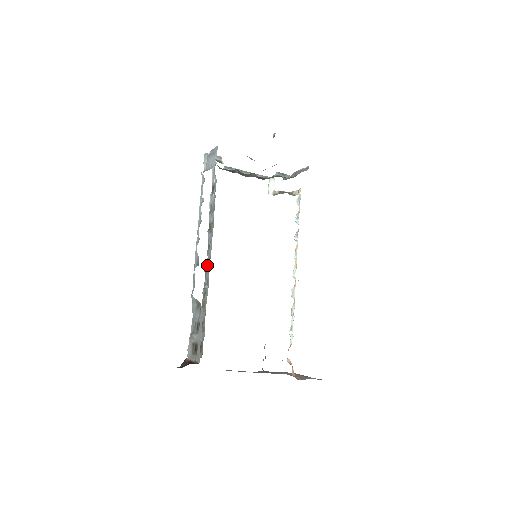
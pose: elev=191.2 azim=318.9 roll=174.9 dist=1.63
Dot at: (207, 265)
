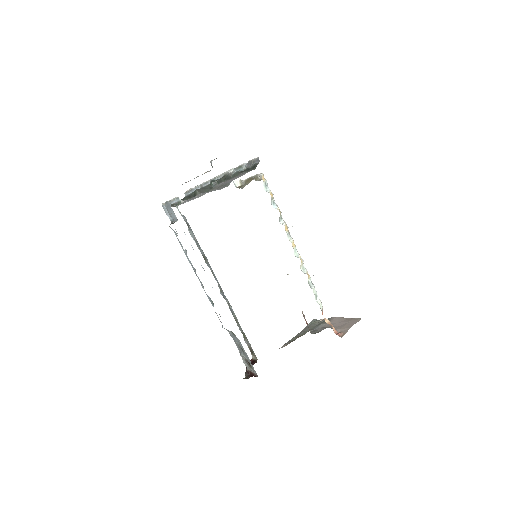
Dot at: (221, 290)
